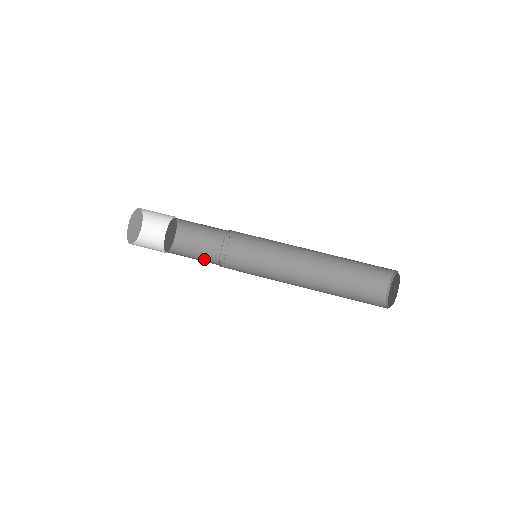
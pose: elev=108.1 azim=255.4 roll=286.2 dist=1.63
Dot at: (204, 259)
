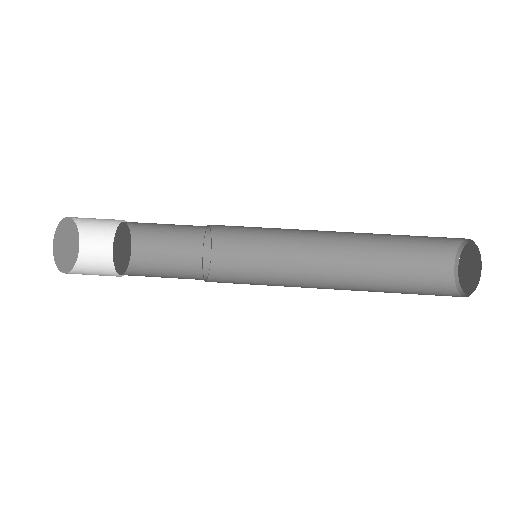
Dot at: (181, 271)
